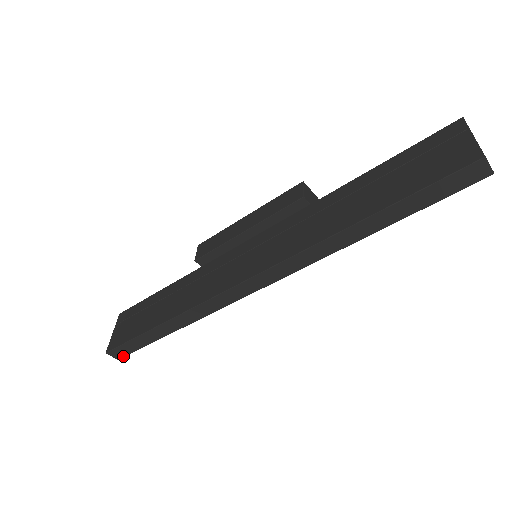
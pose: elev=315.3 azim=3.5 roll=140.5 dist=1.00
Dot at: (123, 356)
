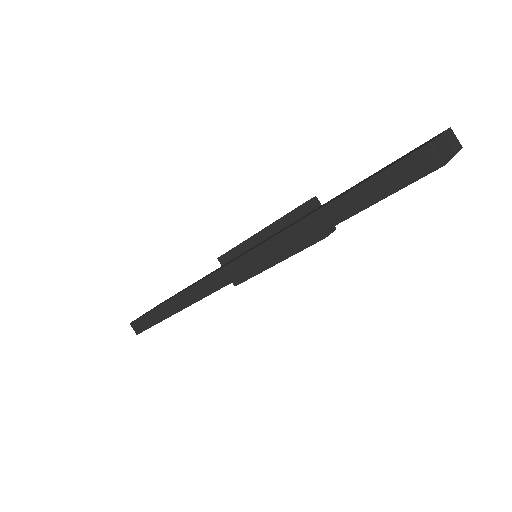
Dot at: (141, 331)
